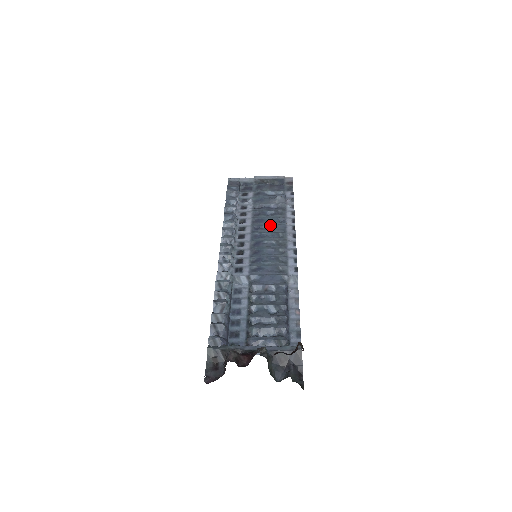
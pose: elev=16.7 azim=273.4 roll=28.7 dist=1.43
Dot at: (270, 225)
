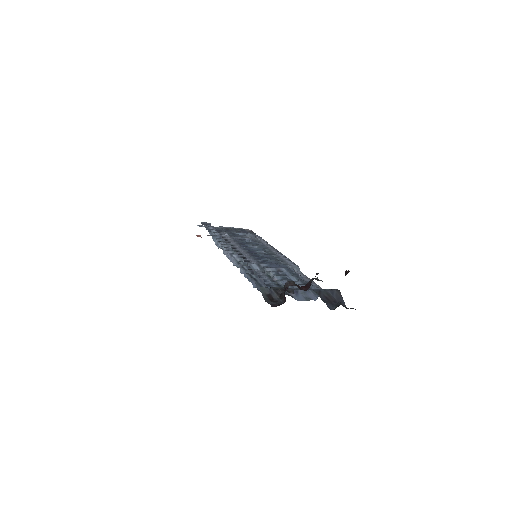
Dot at: (254, 245)
